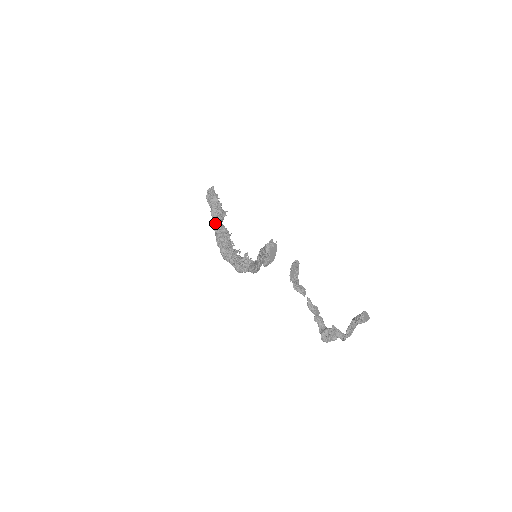
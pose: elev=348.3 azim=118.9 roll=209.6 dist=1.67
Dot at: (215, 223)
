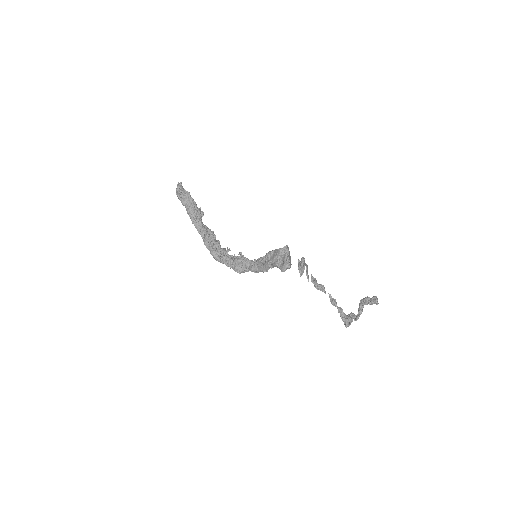
Dot at: (197, 224)
